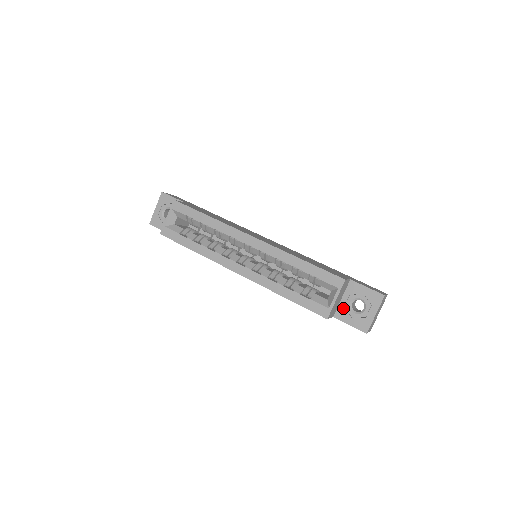
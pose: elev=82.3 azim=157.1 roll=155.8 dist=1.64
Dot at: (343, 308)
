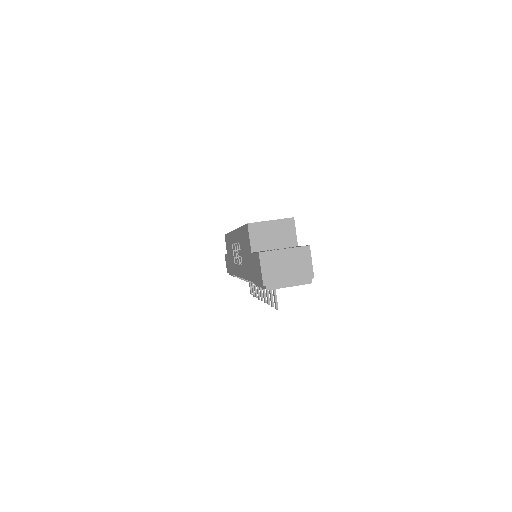
Dot at: (267, 250)
